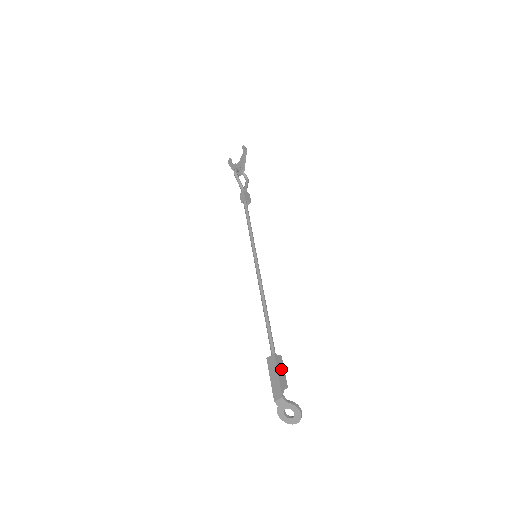
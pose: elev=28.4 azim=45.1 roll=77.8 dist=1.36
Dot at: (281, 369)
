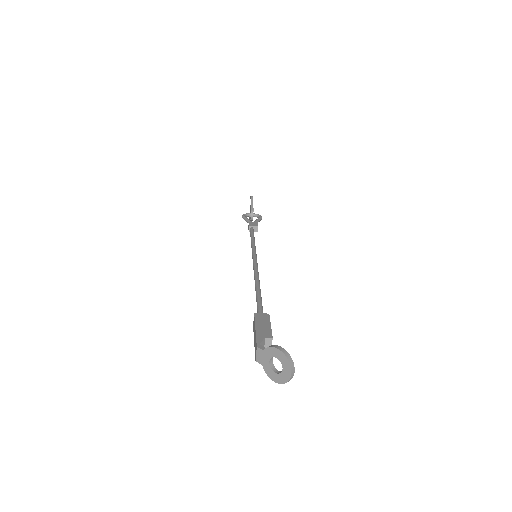
Dot at: (263, 324)
